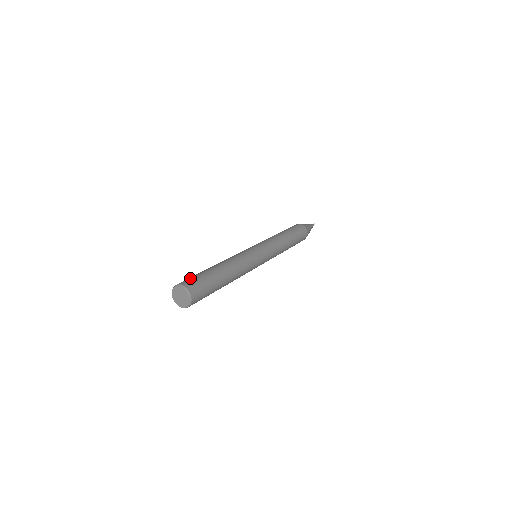
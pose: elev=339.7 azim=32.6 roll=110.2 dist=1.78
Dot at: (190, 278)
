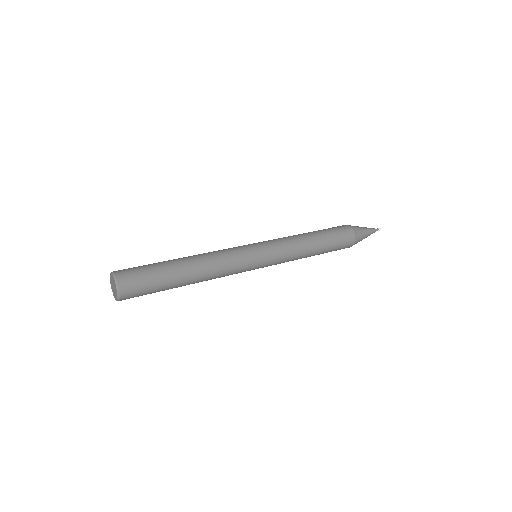
Dot at: occluded
